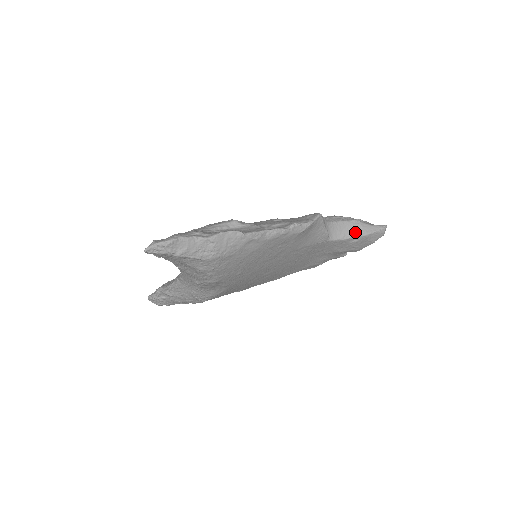
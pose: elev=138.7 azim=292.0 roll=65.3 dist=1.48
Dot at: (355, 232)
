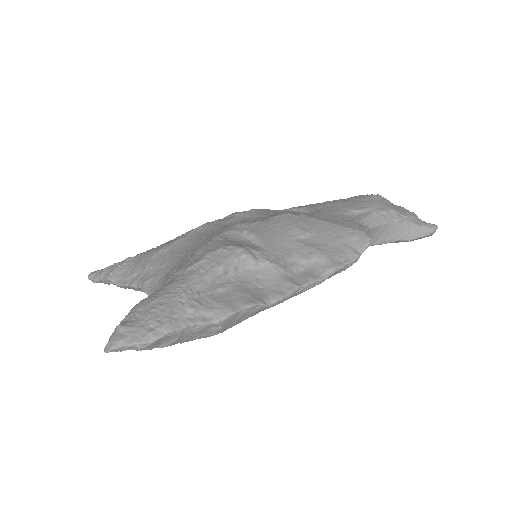
Dot at: (397, 236)
